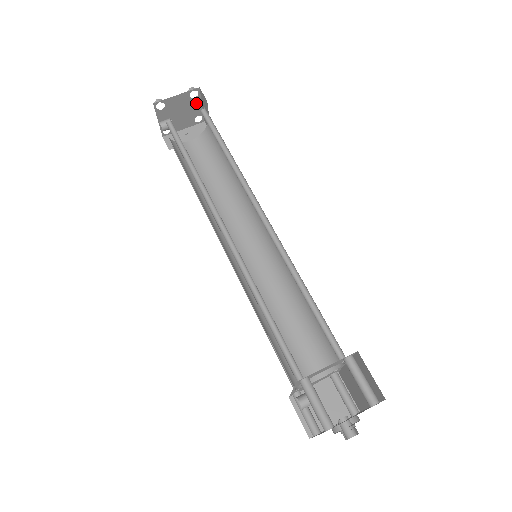
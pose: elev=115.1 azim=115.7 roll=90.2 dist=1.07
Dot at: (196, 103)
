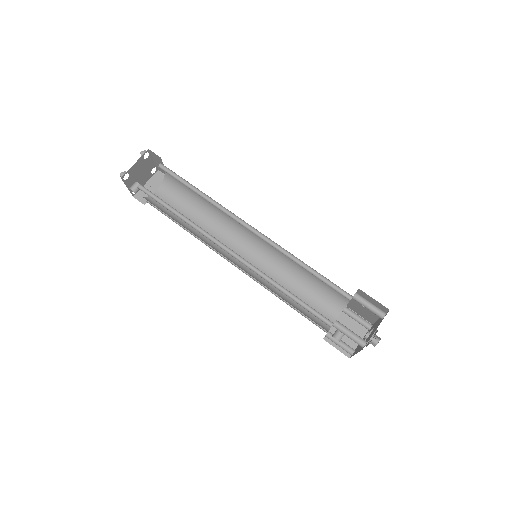
Dot at: (149, 161)
